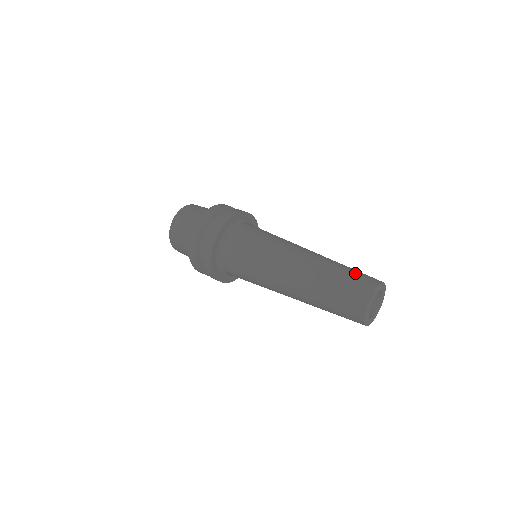
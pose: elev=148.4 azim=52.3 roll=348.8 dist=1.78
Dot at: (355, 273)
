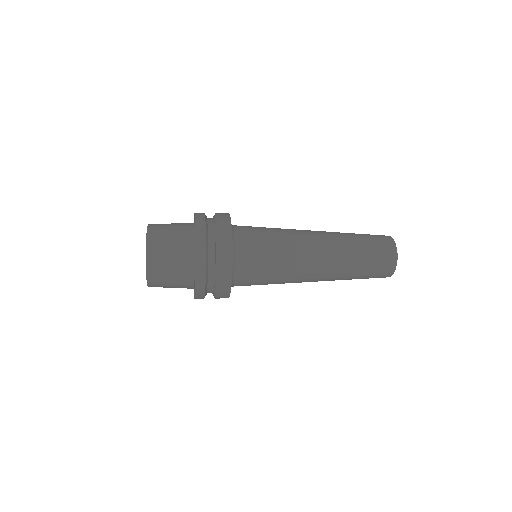
Dot at: (370, 237)
